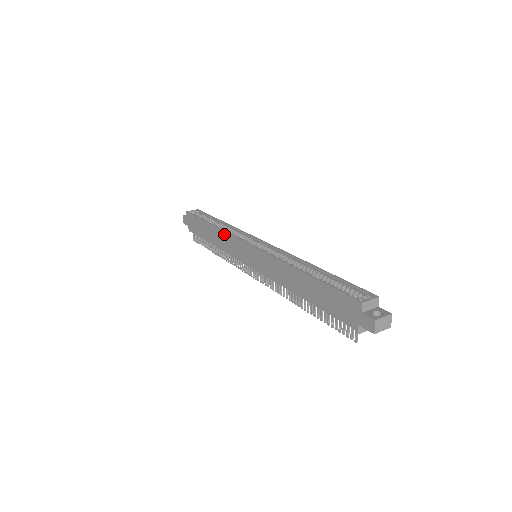
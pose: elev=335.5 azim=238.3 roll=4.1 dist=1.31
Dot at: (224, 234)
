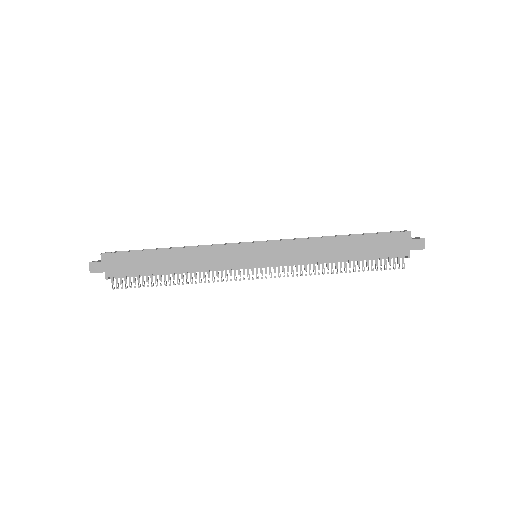
Dot at: (203, 249)
